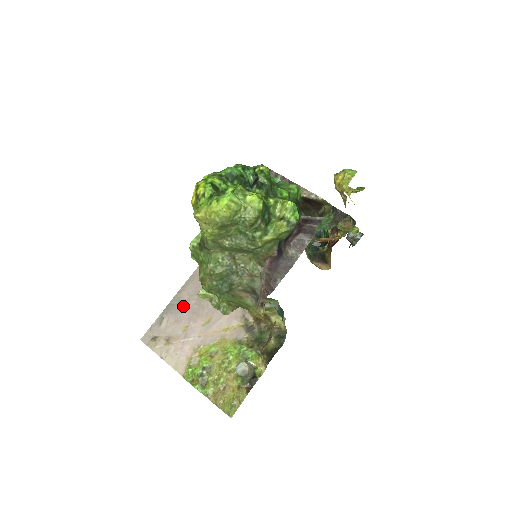
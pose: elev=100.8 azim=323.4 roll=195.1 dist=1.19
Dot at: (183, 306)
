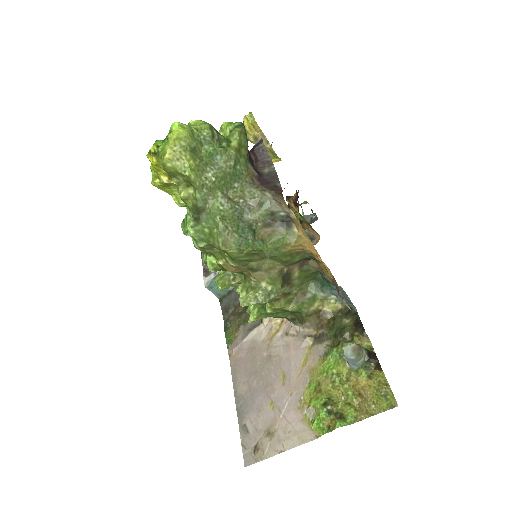
Dot at: (250, 395)
